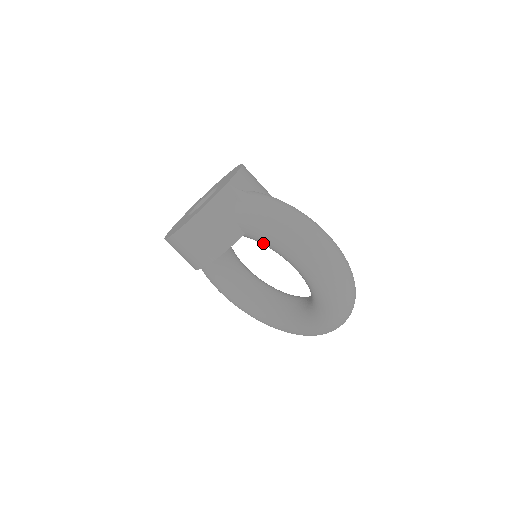
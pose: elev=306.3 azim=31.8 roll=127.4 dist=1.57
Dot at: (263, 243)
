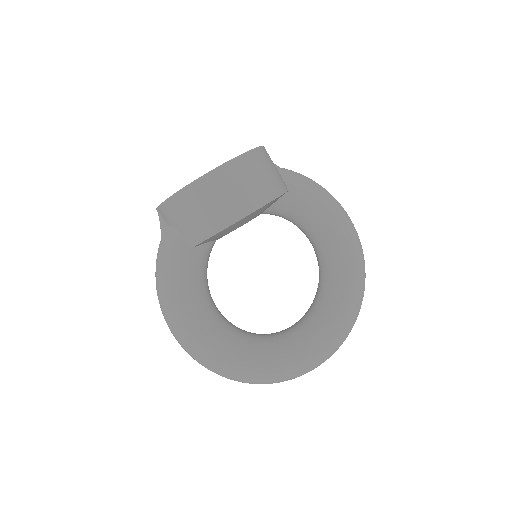
Dot at: (306, 202)
